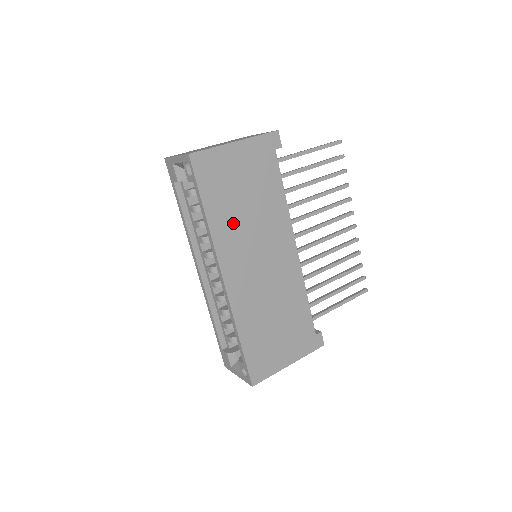
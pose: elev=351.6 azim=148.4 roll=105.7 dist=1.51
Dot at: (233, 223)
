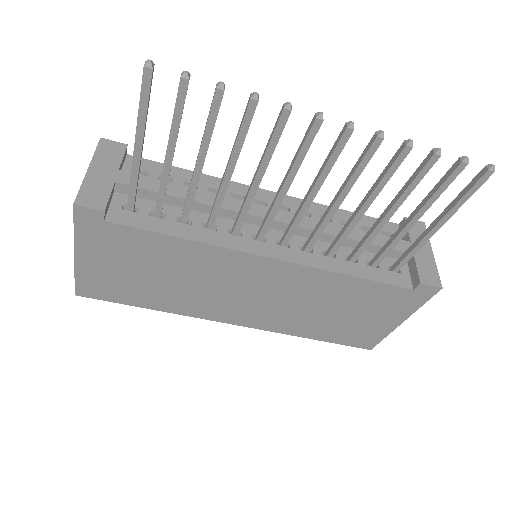
Dot at: (178, 296)
